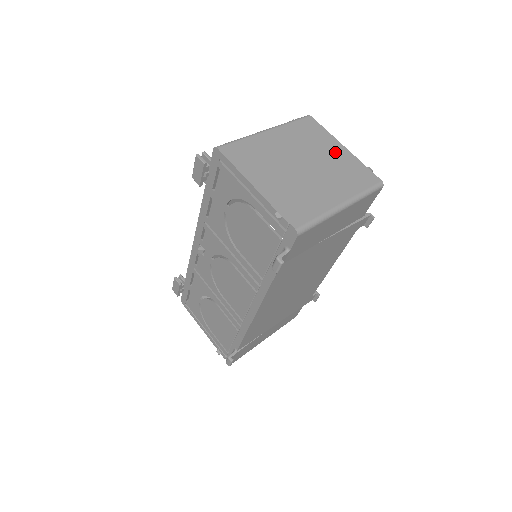
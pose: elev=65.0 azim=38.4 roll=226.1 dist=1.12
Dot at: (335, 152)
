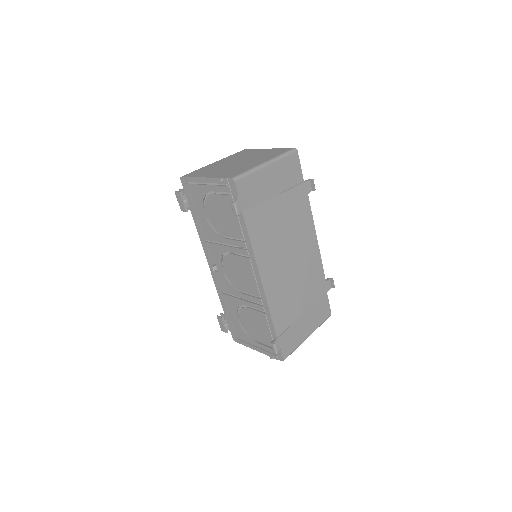
Dot at: (261, 152)
